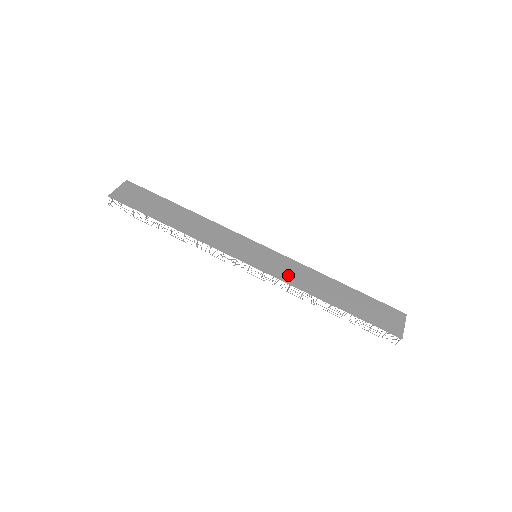
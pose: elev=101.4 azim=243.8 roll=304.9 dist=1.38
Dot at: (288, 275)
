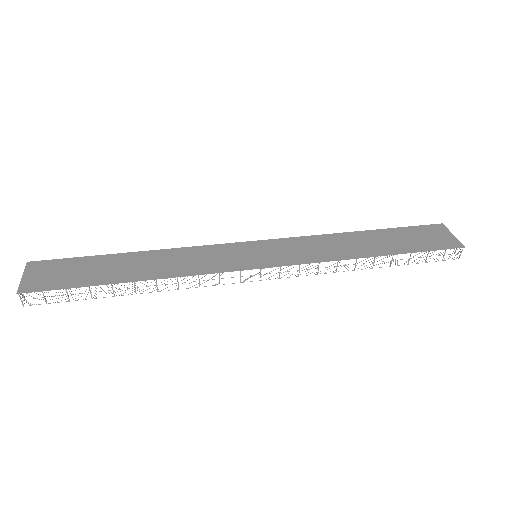
Dot at: (307, 254)
